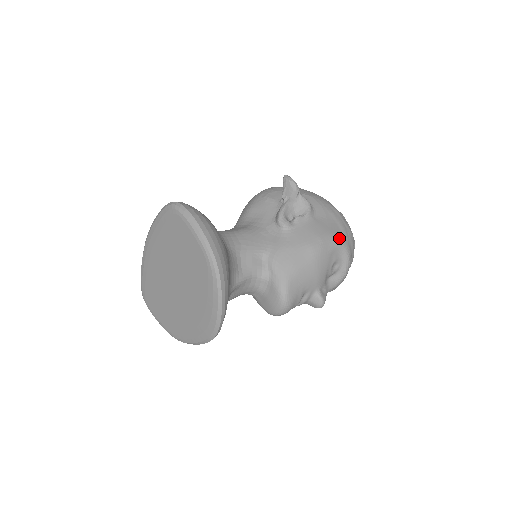
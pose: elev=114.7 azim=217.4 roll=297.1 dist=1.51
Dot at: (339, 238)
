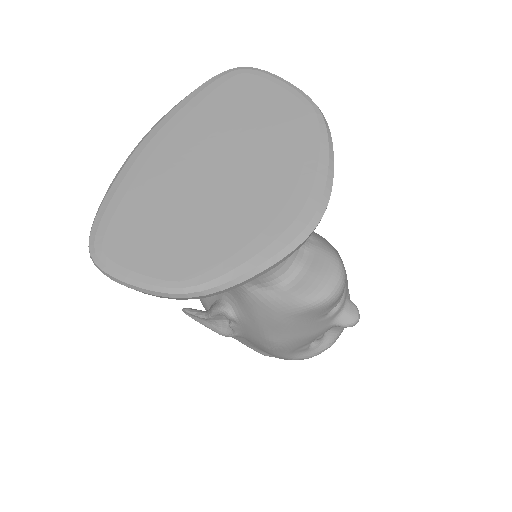
Dot at: occluded
